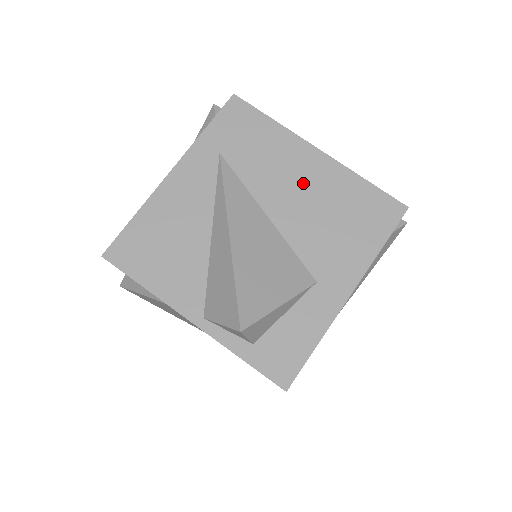
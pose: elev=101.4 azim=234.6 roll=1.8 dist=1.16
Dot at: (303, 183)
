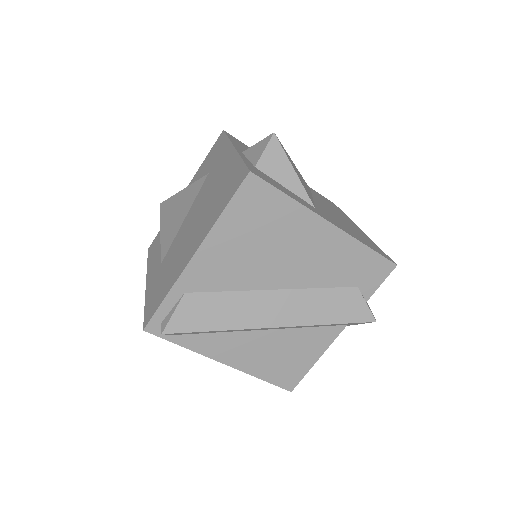
Dot at: (342, 218)
